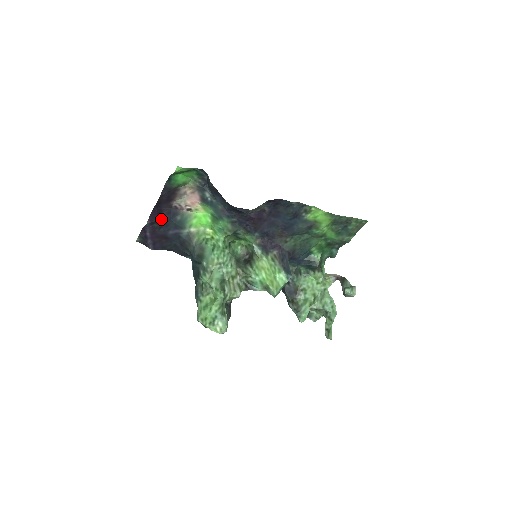
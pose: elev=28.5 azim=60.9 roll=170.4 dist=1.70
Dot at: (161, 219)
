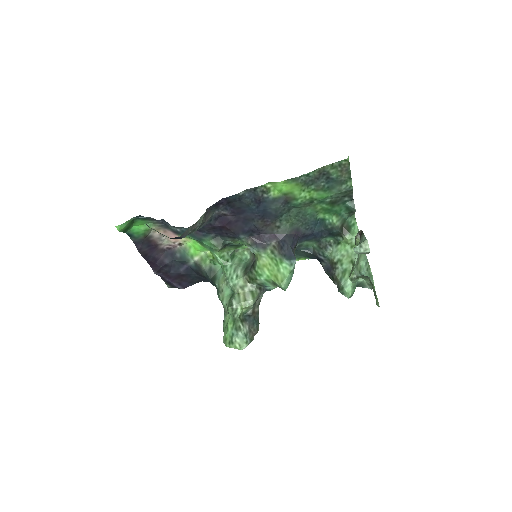
Dot at: (162, 265)
